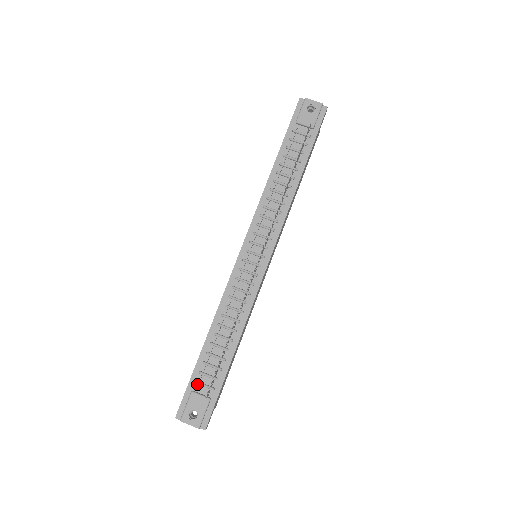
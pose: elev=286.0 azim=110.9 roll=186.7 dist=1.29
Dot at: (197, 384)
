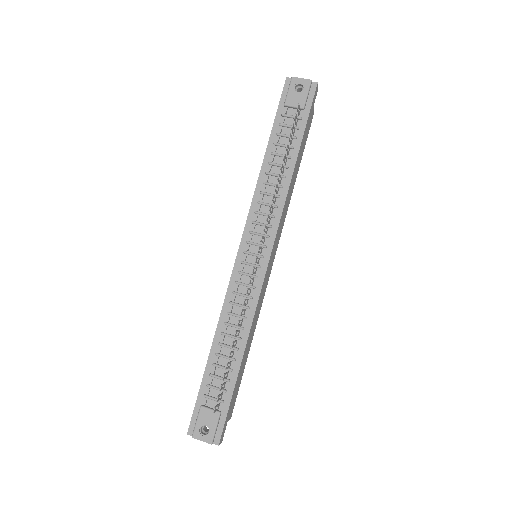
Dot at: (206, 398)
